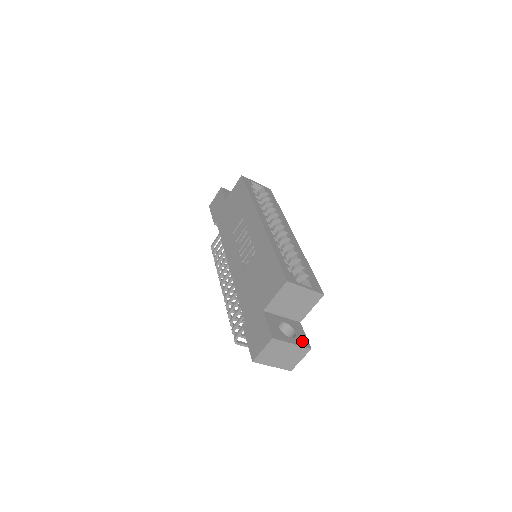
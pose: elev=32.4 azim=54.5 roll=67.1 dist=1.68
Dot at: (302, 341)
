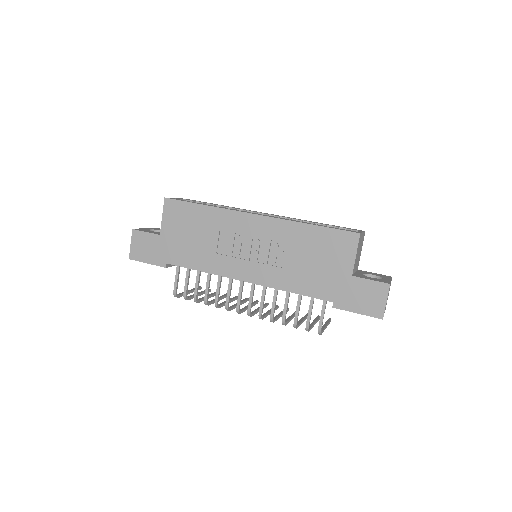
Dot at: (385, 276)
